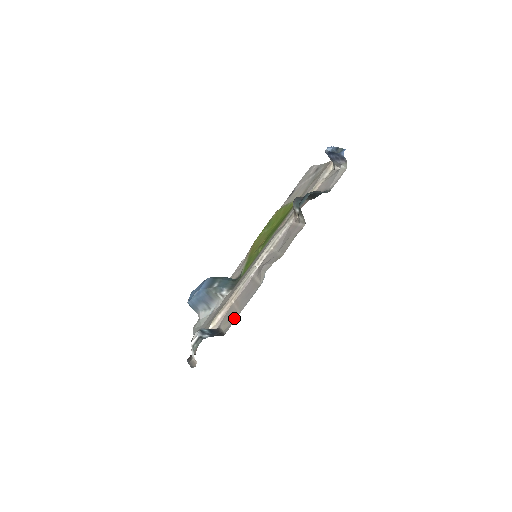
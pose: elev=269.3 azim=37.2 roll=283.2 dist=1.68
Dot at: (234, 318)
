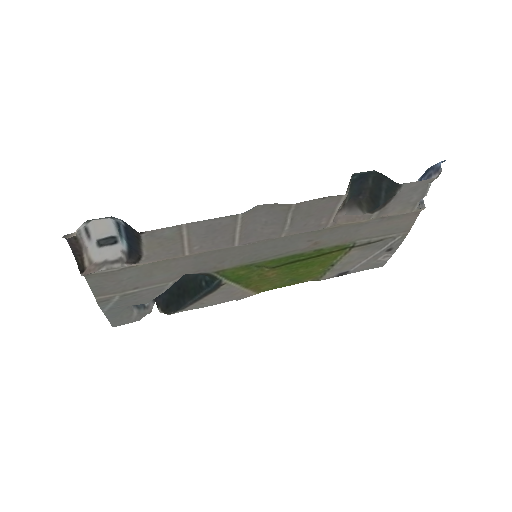
Dot at: (171, 230)
